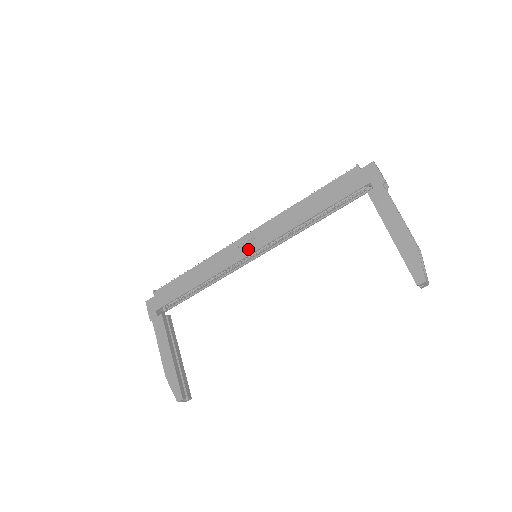
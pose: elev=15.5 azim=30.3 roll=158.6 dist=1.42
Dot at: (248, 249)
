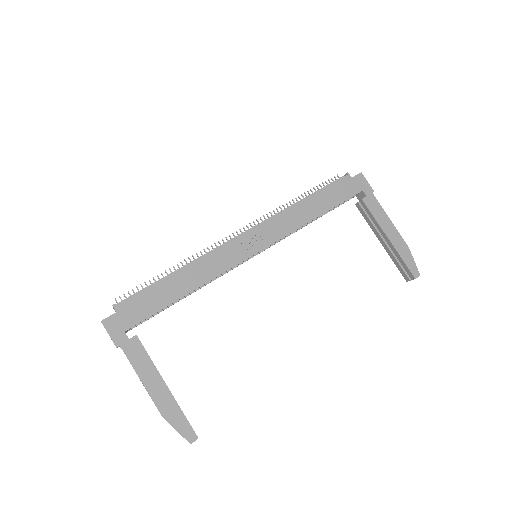
Dot at: (252, 248)
